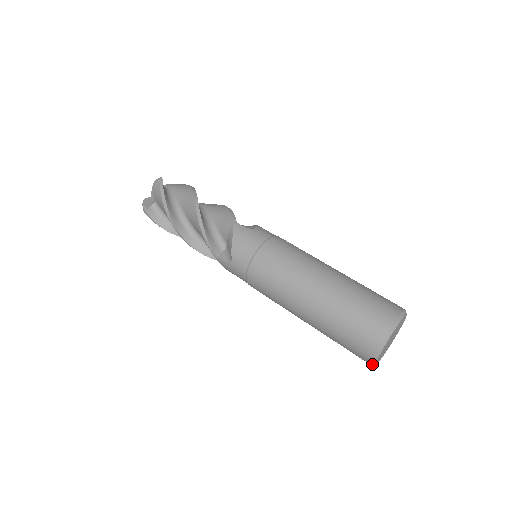
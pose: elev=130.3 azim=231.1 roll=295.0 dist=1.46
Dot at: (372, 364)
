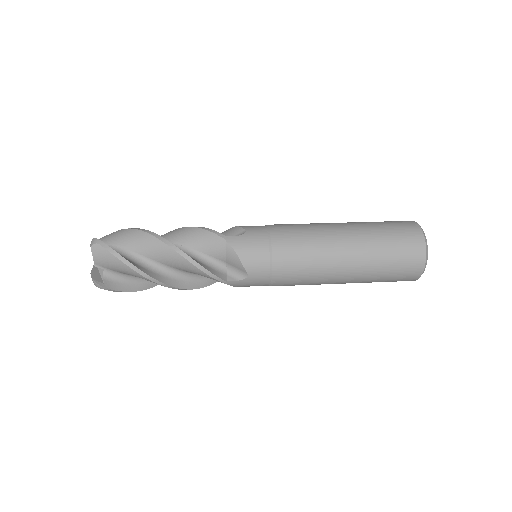
Dot at: occluded
